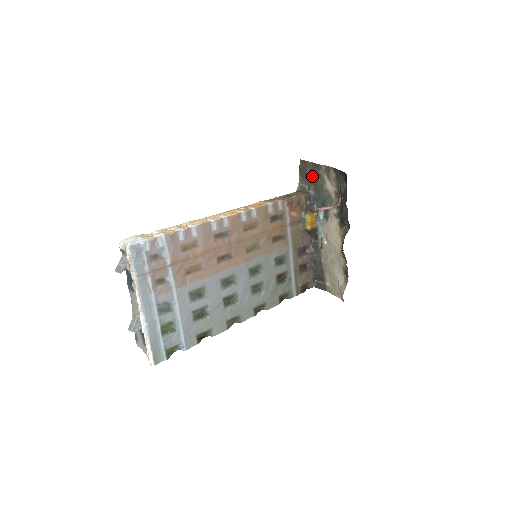
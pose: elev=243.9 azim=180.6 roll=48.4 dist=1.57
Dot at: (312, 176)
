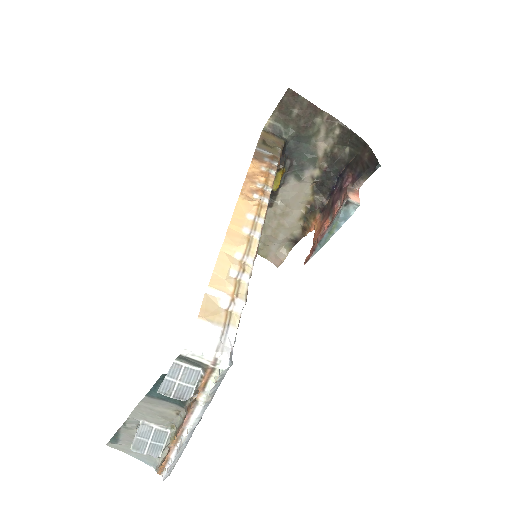
Dot at: (301, 120)
